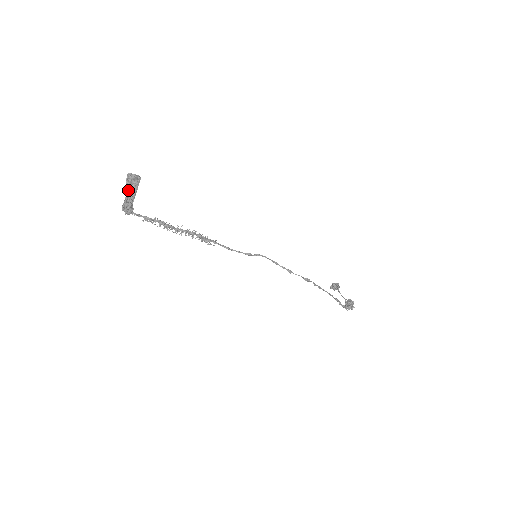
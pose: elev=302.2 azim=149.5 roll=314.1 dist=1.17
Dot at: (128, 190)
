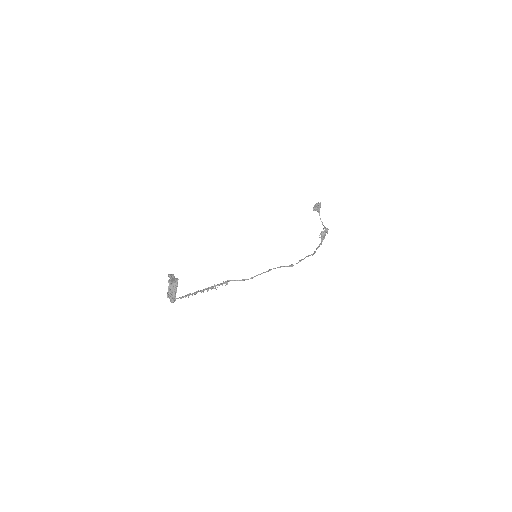
Dot at: (169, 281)
